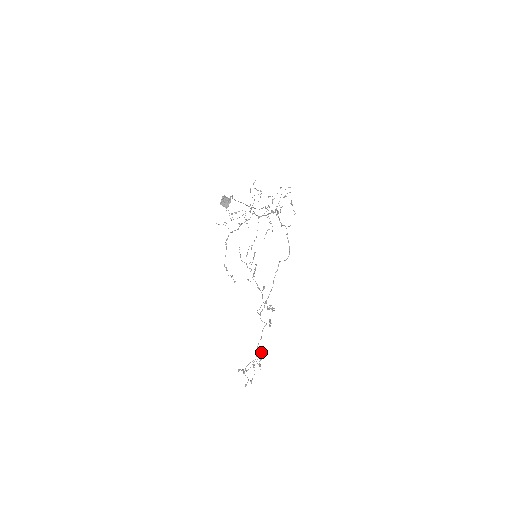
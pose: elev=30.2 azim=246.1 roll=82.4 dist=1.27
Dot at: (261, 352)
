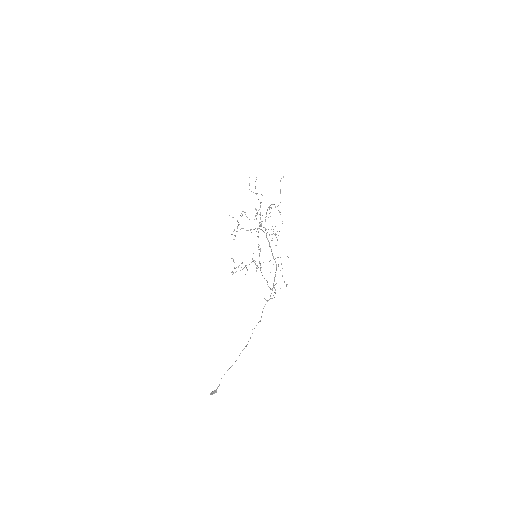
Dot at: occluded
